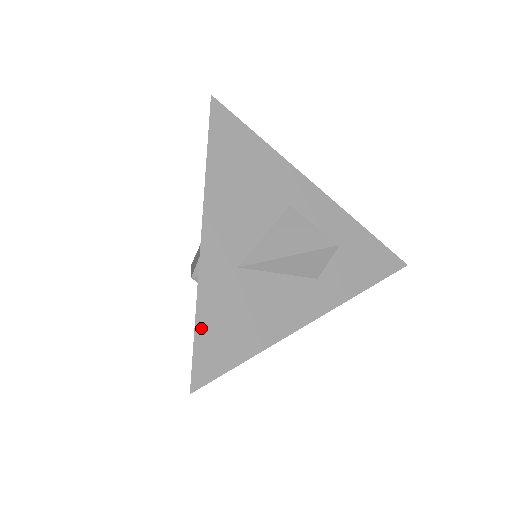
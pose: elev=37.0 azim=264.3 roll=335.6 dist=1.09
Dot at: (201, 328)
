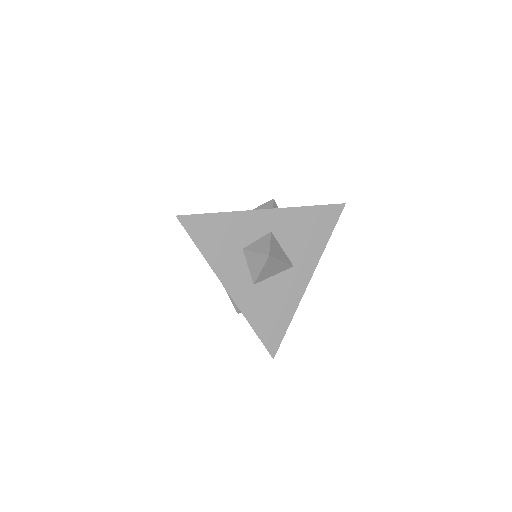
Dot at: occluded
